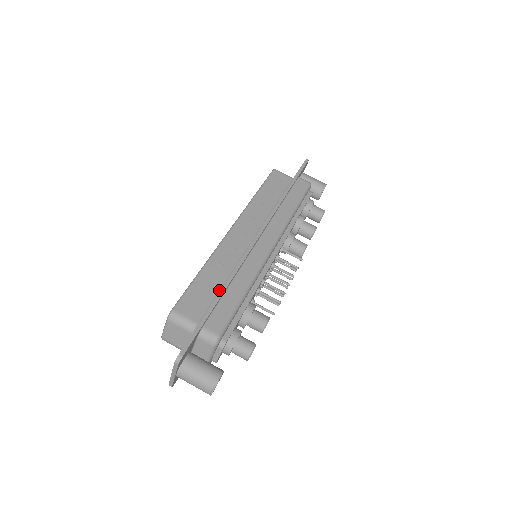
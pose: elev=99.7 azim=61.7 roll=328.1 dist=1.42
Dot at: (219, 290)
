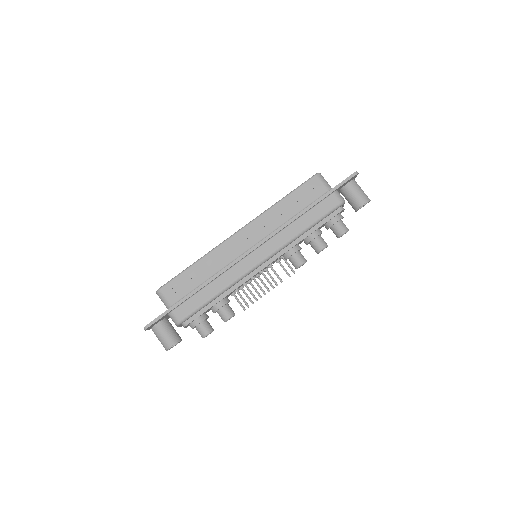
Dot at: (199, 285)
